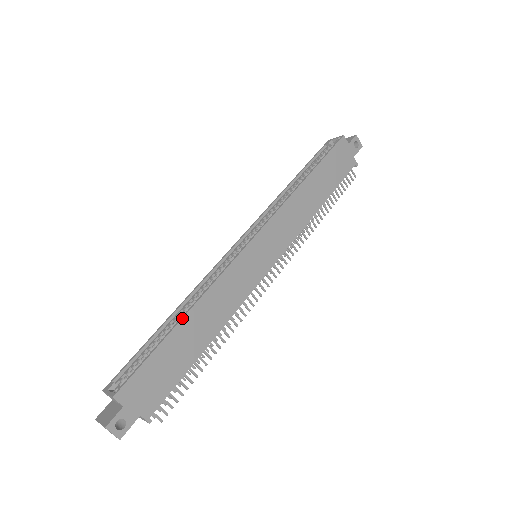
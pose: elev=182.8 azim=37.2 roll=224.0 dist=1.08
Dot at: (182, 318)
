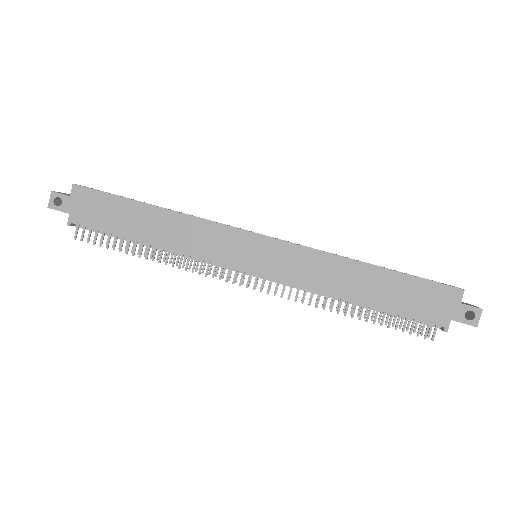
Dot at: occluded
